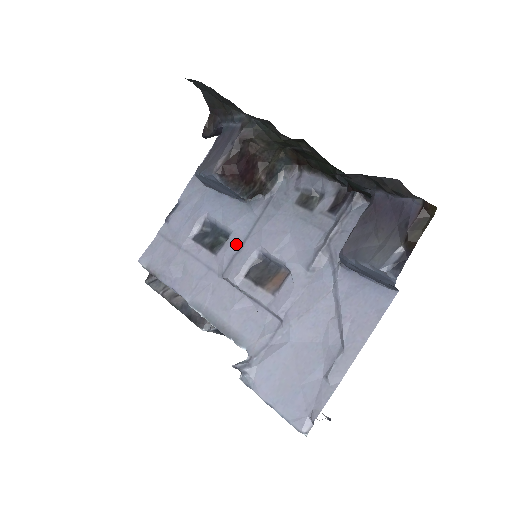
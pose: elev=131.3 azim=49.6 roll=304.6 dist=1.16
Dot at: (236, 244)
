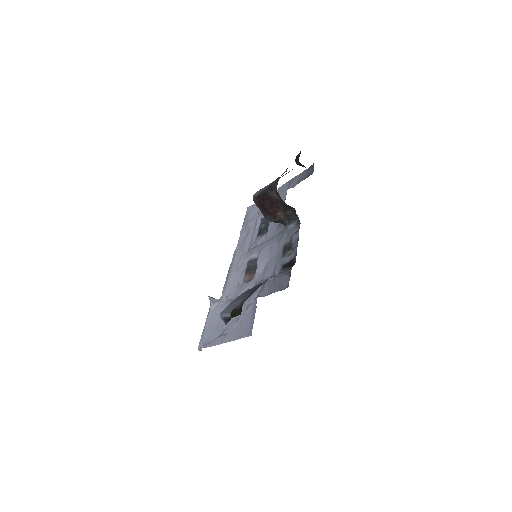
Dot at: (262, 241)
